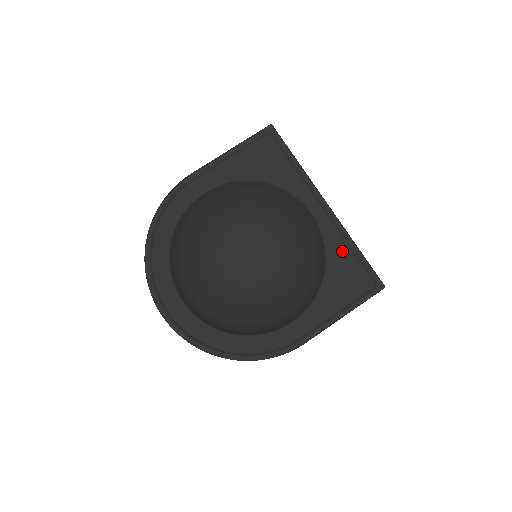
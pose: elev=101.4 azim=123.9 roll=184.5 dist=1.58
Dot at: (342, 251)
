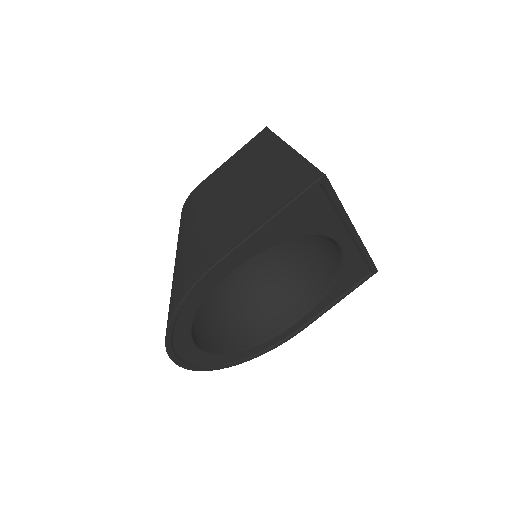
Dot at: (355, 262)
